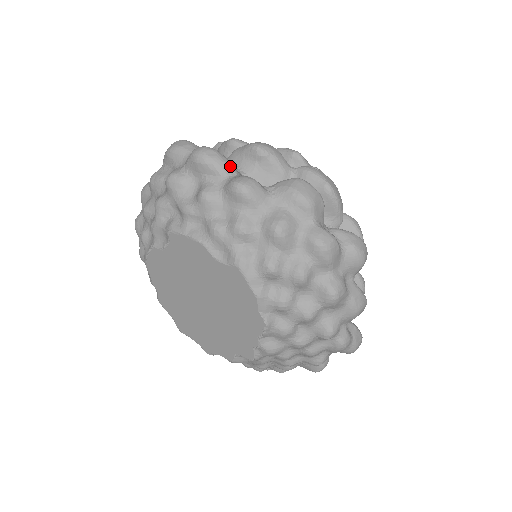
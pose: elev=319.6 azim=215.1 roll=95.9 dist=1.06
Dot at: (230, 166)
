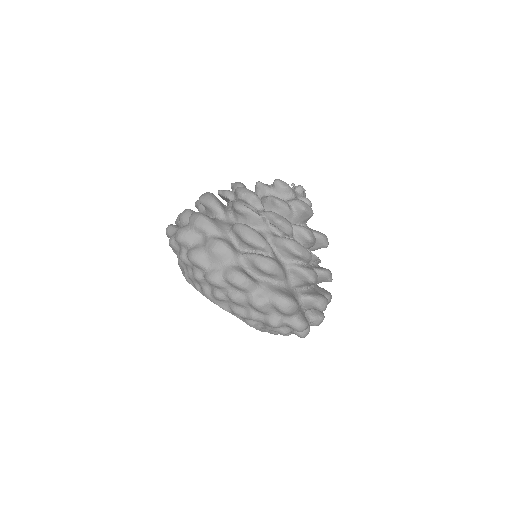
Dot at: occluded
